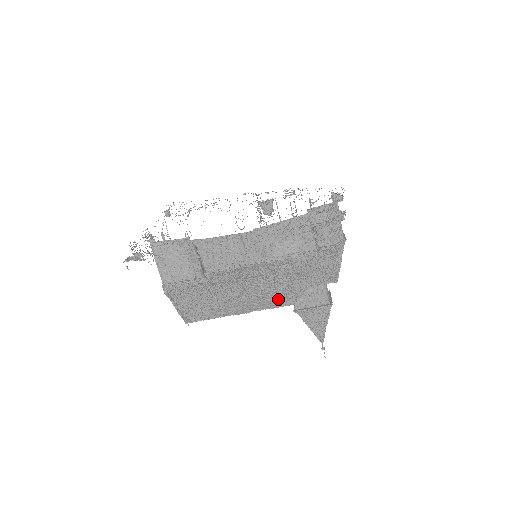
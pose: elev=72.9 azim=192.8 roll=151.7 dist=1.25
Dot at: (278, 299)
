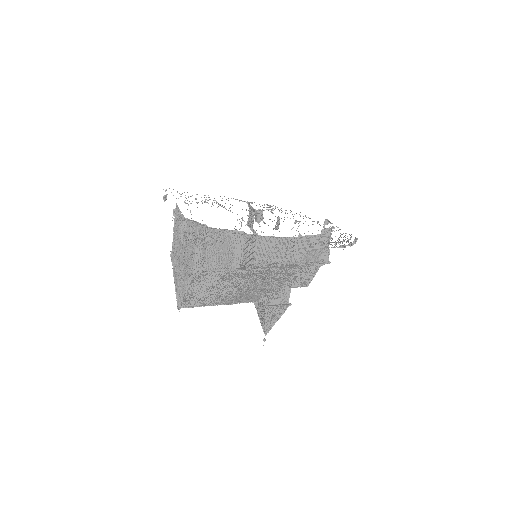
Dot at: (264, 295)
